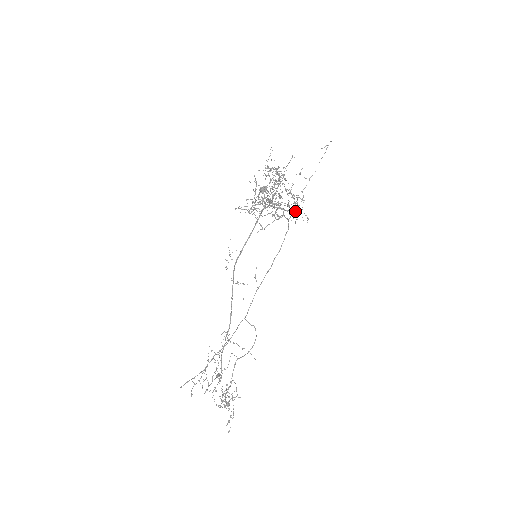
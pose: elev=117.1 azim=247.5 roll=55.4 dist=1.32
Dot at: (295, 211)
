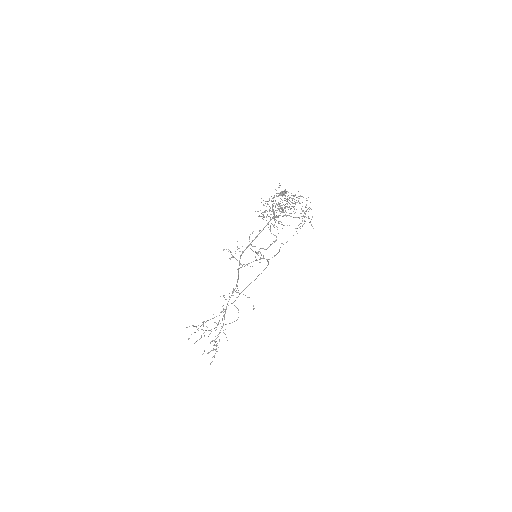
Dot at: occluded
